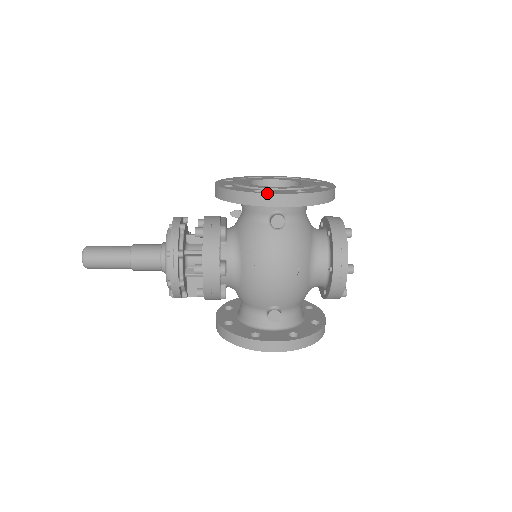
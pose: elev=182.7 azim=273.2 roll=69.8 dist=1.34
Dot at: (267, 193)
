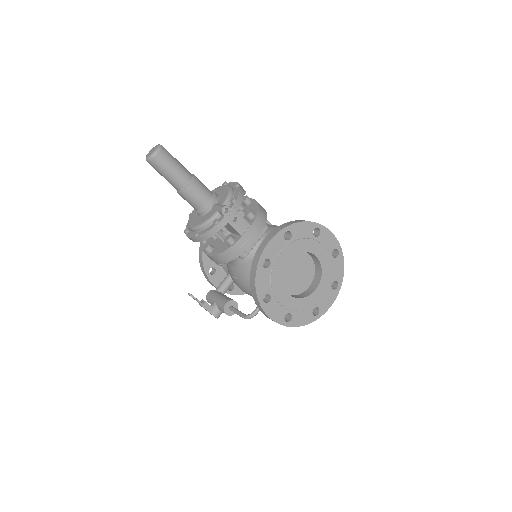
Dot at: occluded
